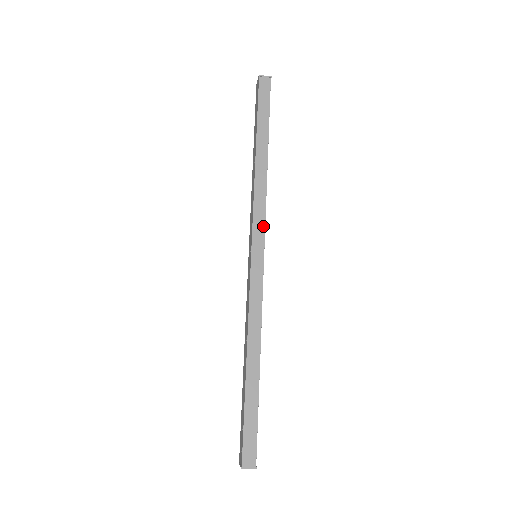
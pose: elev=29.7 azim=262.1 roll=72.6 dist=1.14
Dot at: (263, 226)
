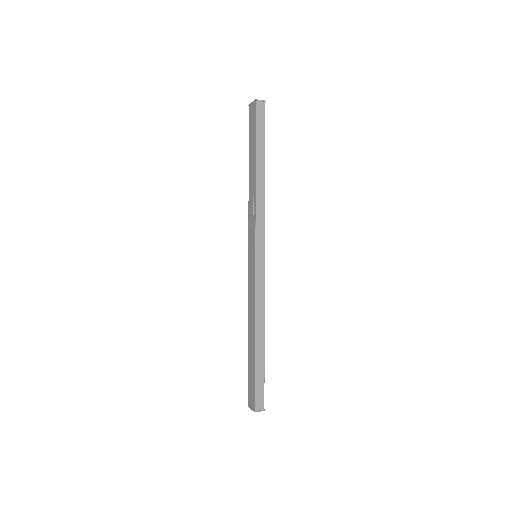
Dot at: (263, 234)
